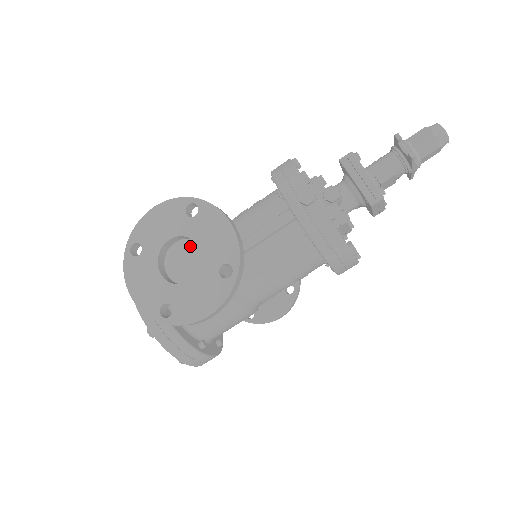
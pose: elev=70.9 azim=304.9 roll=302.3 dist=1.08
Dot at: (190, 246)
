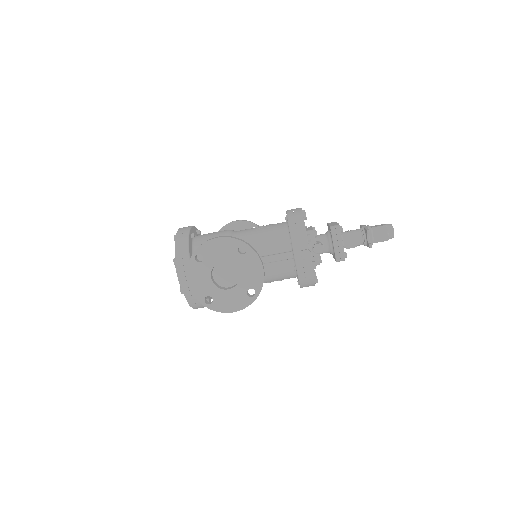
Dot at: (232, 266)
